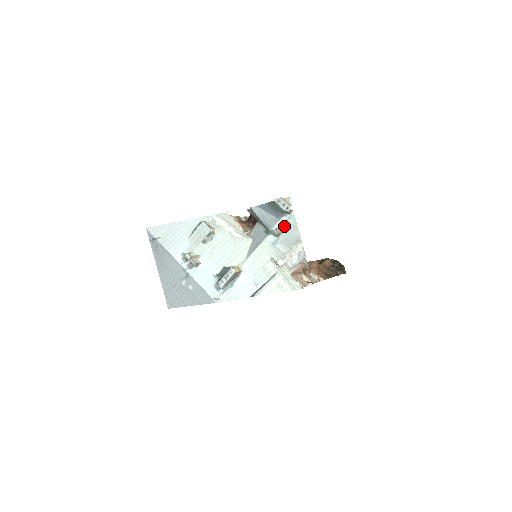
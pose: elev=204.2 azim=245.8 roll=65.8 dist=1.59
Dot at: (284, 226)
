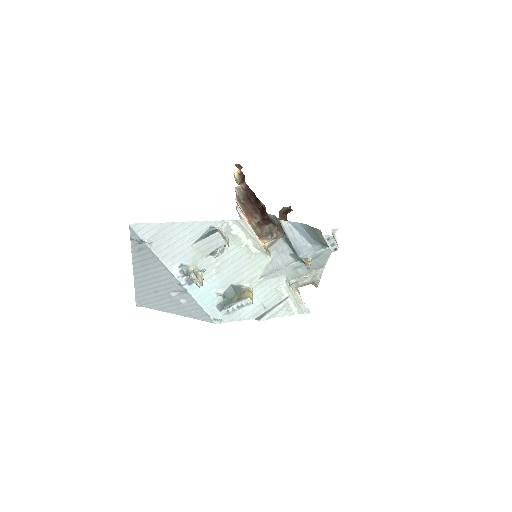
Dot at: (317, 256)
